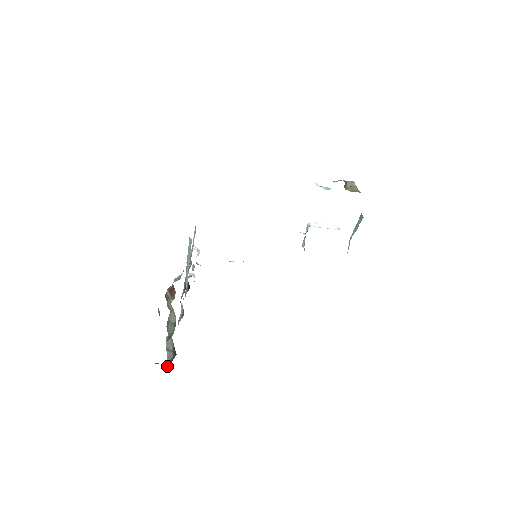
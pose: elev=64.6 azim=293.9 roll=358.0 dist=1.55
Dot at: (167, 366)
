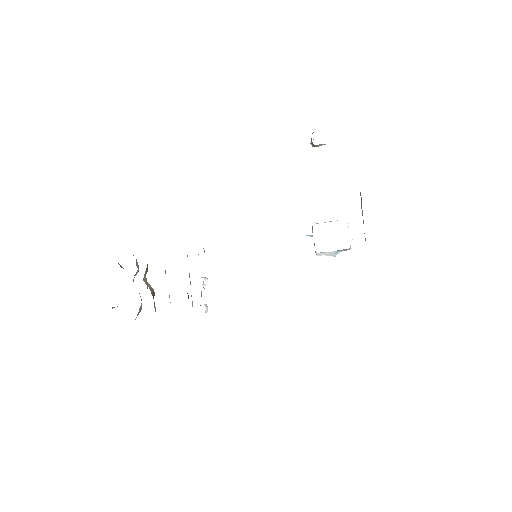
Dot at: occluded
